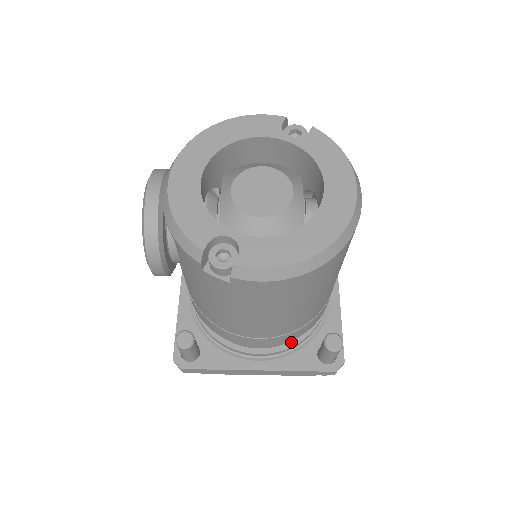
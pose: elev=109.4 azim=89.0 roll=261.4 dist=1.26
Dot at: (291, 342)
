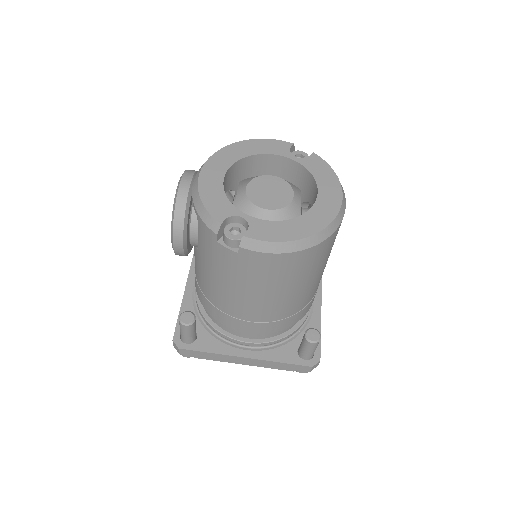
Dot at: (276, 337)
